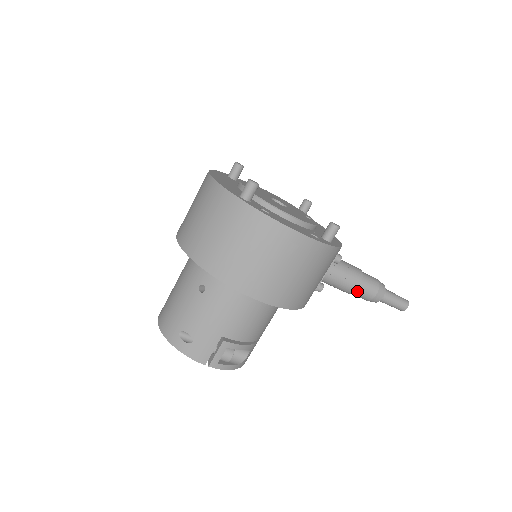
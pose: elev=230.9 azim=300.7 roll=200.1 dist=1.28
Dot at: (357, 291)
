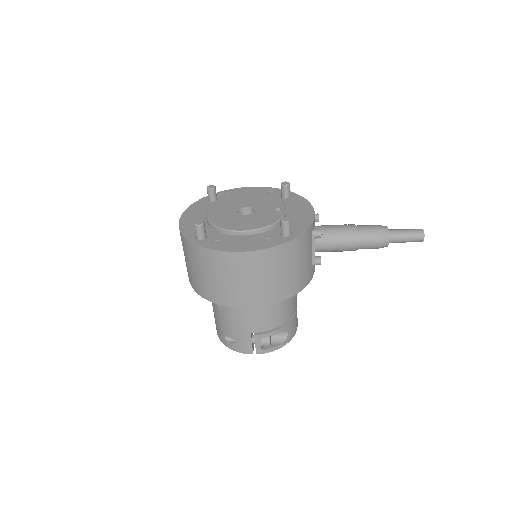
Dot at: (359, 247)
